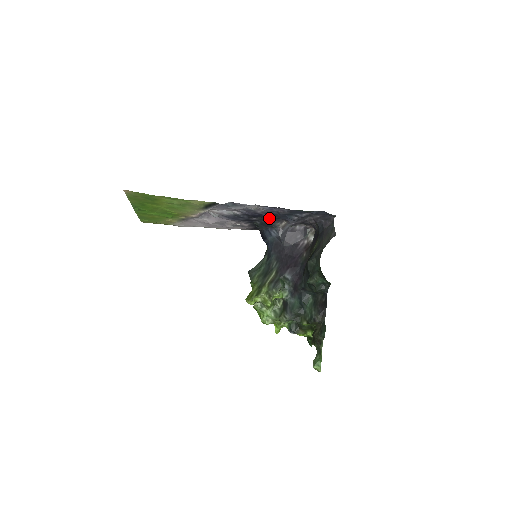
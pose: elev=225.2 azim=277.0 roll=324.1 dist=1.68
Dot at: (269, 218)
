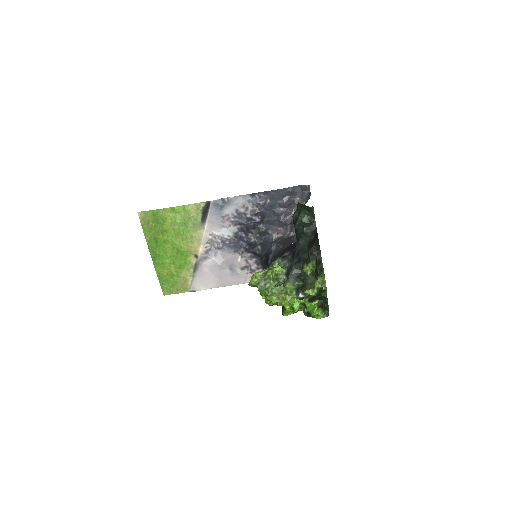
Dot at: (262, 226)
